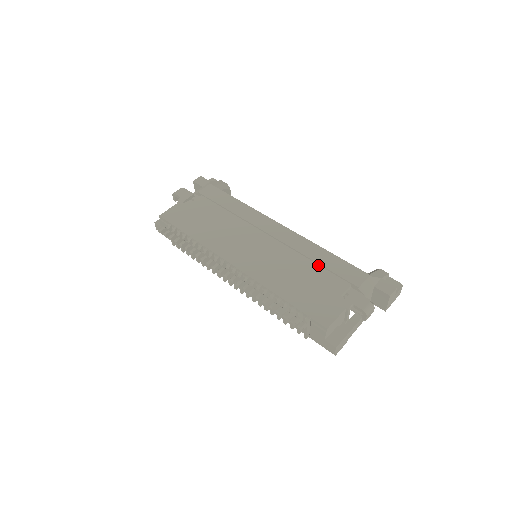
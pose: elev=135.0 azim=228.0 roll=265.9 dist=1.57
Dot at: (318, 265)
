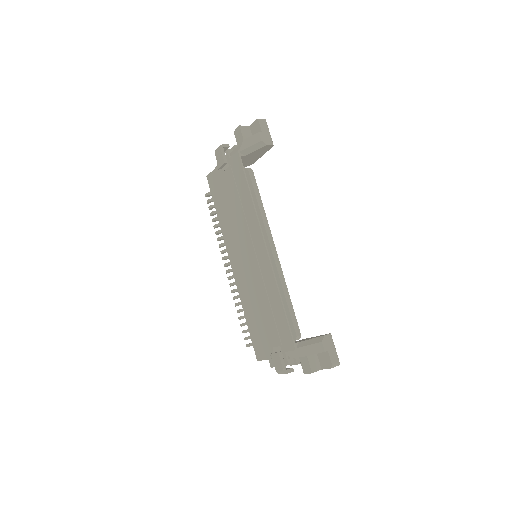
Dot at: (271, 310)
